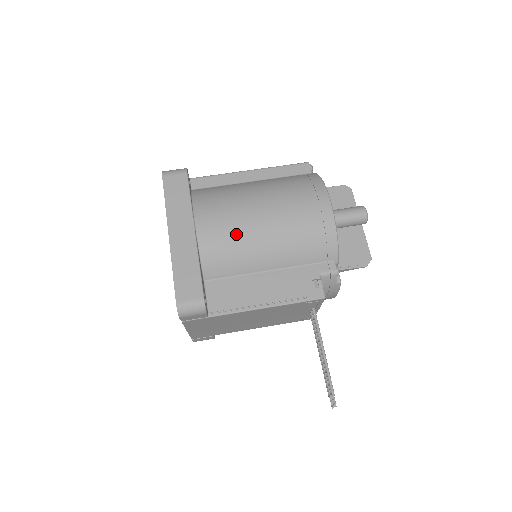
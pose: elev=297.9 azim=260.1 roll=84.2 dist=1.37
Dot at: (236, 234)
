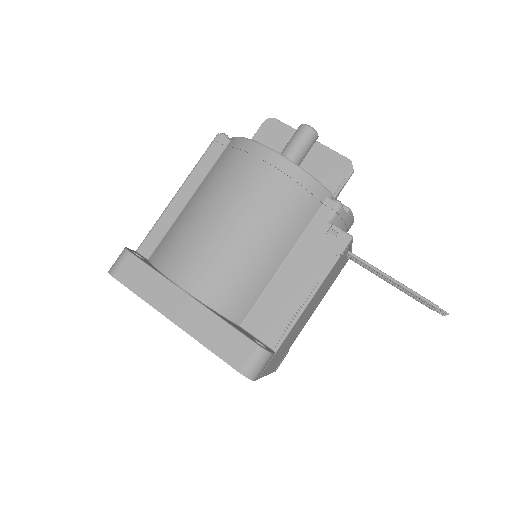
Dot at: (226, 262)
